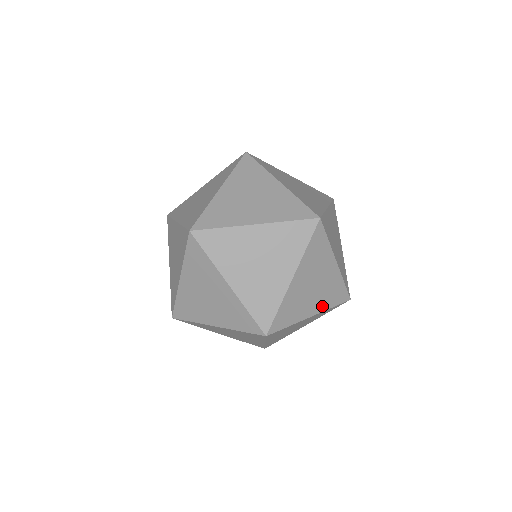
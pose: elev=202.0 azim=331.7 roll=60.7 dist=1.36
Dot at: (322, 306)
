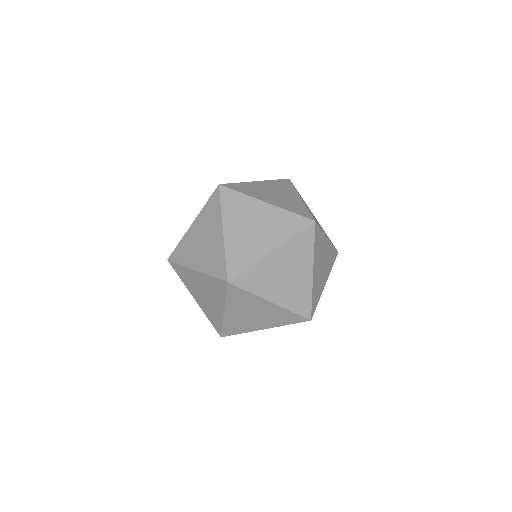
Dot at: (279, 239)
